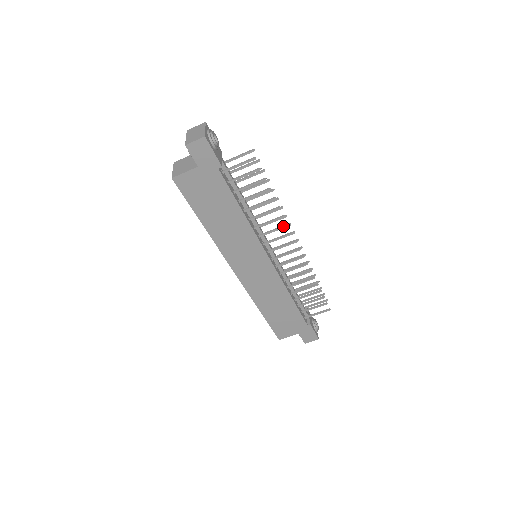
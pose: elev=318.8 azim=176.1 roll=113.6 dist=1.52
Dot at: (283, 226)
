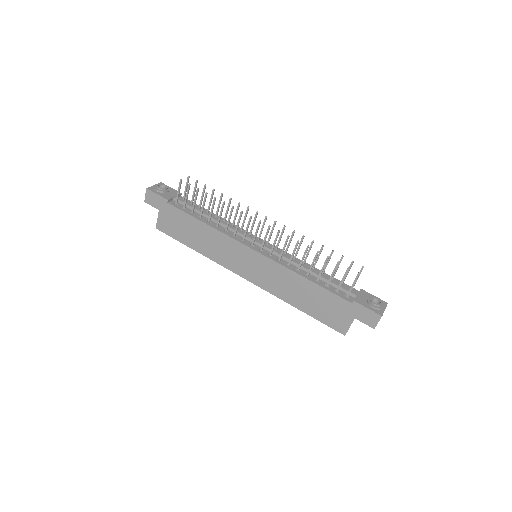
Dot at: occluded
